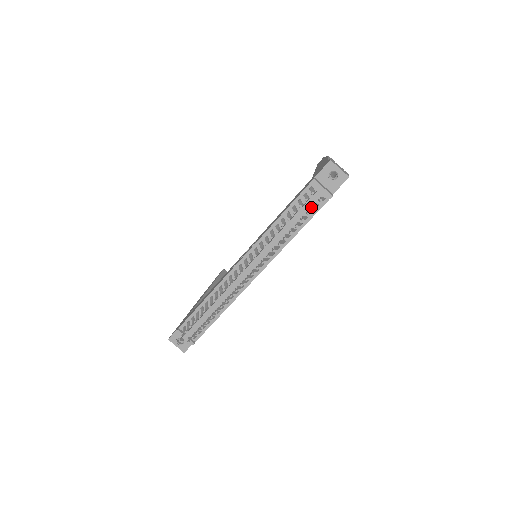
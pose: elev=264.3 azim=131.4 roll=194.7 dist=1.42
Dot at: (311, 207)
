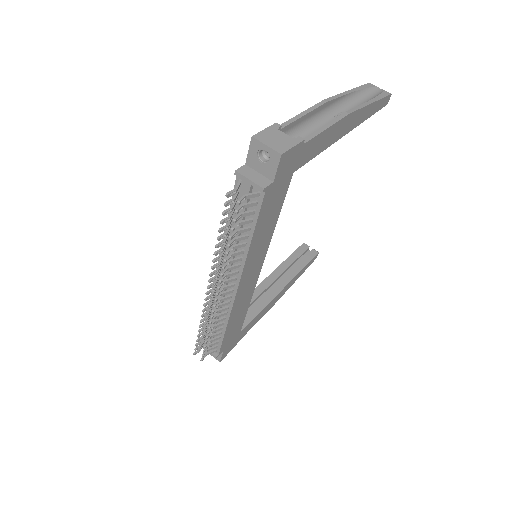
Dot at: occluded
